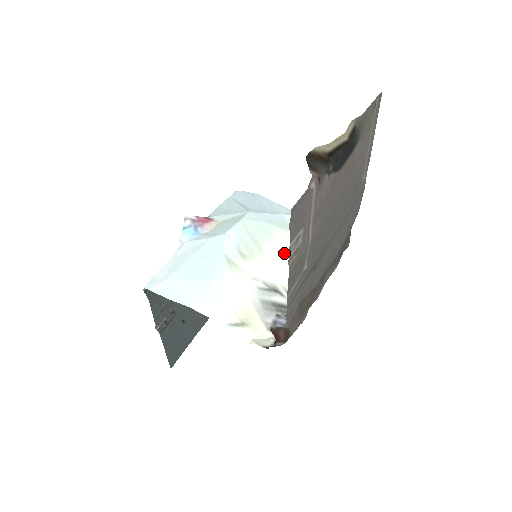
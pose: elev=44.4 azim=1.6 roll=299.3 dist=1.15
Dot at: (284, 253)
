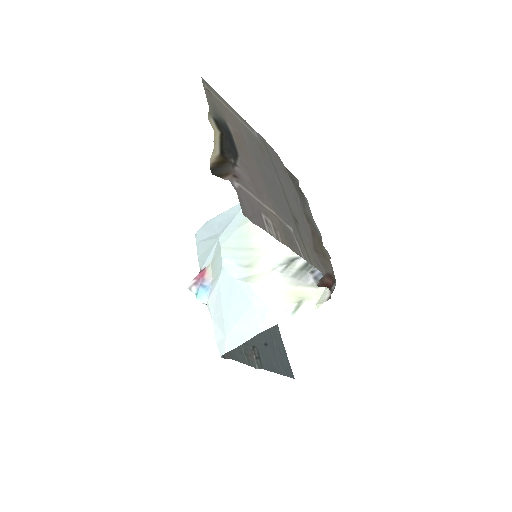
Dot at: occluded
